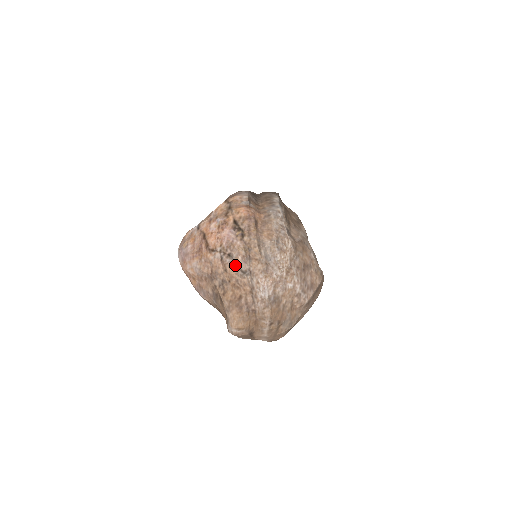
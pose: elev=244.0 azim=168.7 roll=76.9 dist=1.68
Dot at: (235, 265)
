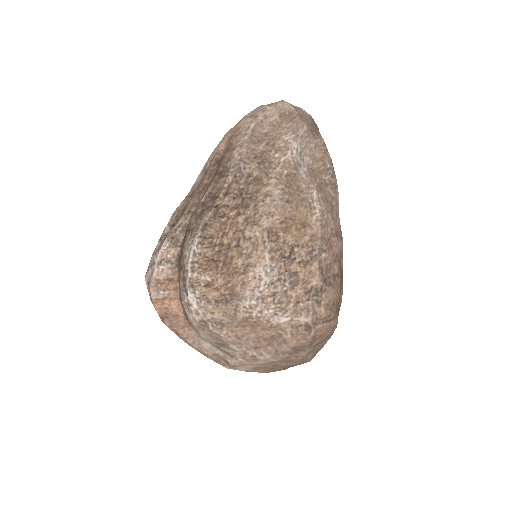
Dot at: occluded
